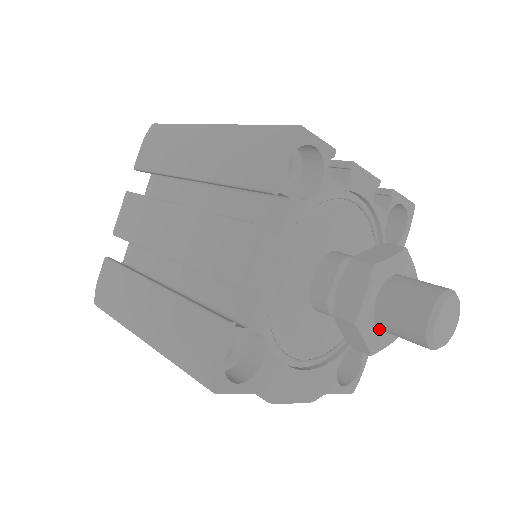
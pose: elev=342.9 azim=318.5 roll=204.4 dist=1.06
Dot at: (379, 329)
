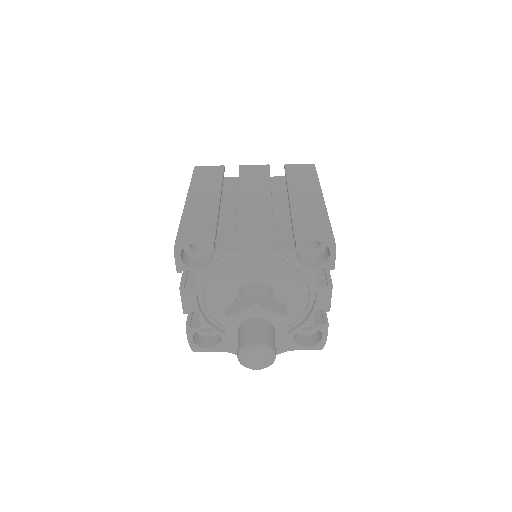
Dot at: occluded
